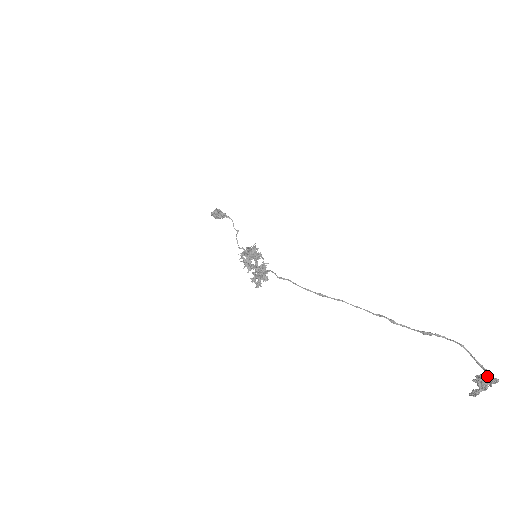
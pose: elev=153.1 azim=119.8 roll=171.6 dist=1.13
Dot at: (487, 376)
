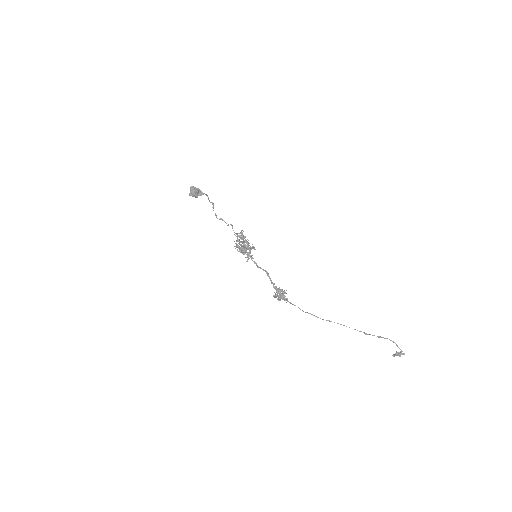
Dot at: (401, 352)
